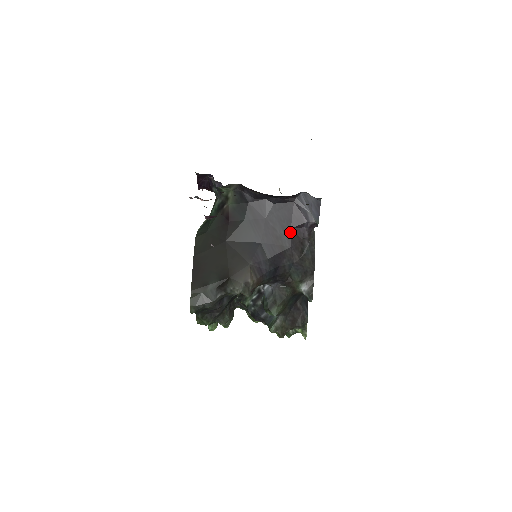
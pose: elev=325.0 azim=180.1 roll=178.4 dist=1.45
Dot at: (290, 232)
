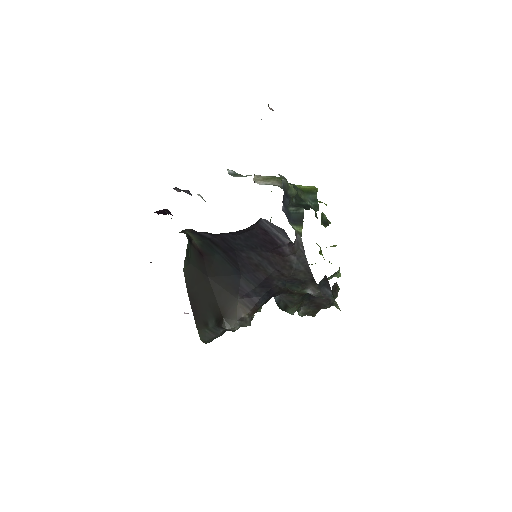
Dot at: (268, 256)
